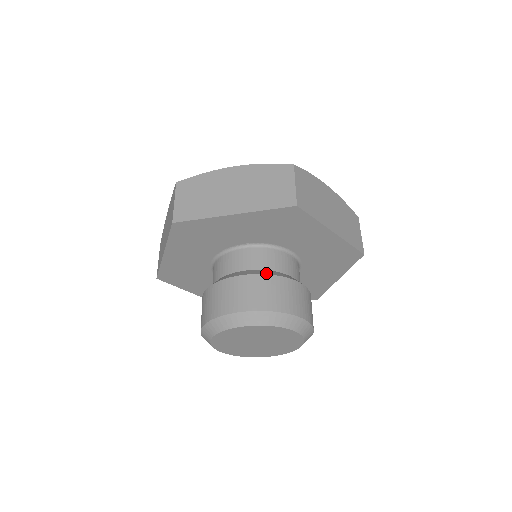
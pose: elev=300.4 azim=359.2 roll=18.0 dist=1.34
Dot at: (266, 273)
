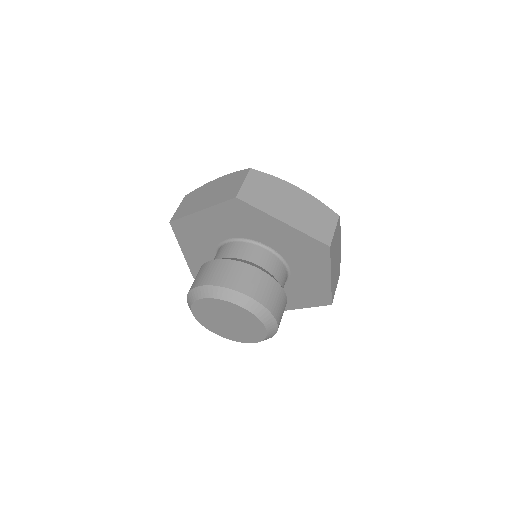
Dot at: (273, 277)
